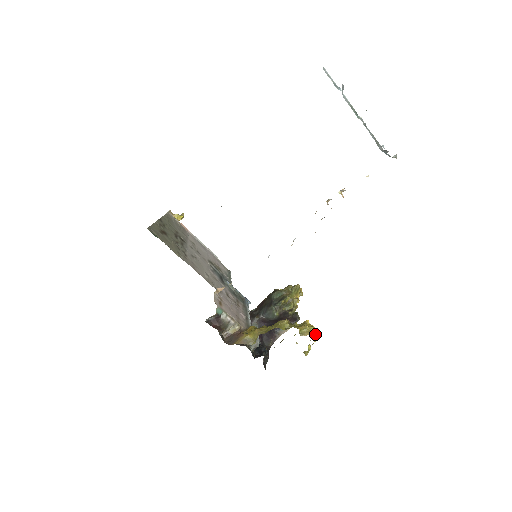
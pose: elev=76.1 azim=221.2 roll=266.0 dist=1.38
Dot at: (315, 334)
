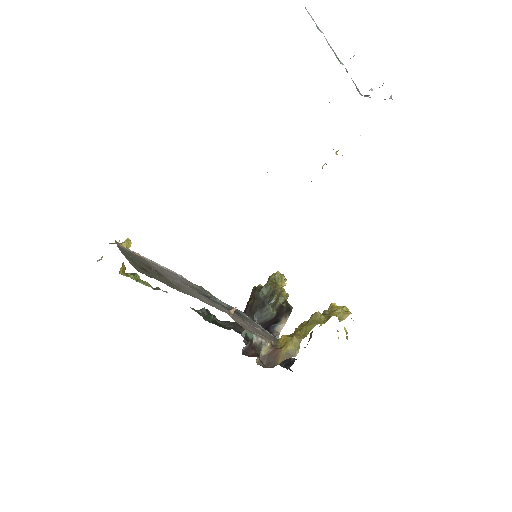
Dot at: occluded
